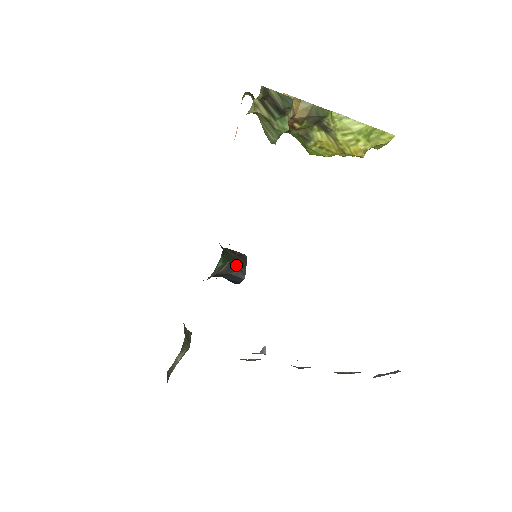
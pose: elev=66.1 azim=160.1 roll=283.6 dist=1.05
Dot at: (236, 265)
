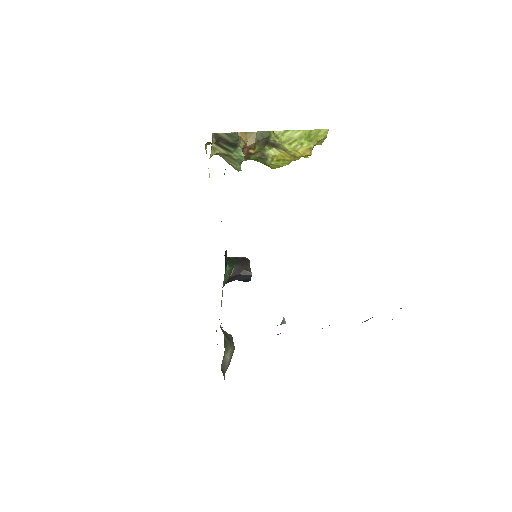
Dot at: (241, 266)
